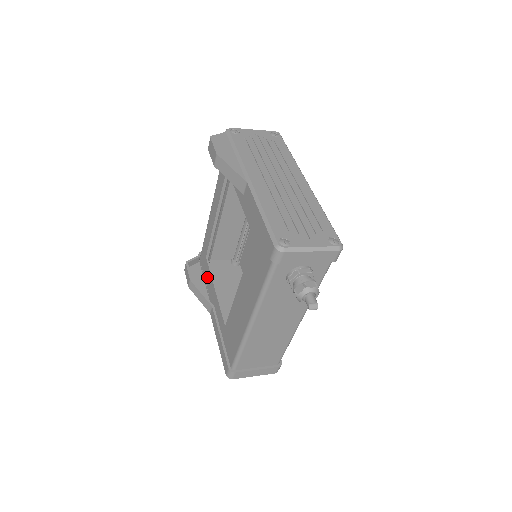
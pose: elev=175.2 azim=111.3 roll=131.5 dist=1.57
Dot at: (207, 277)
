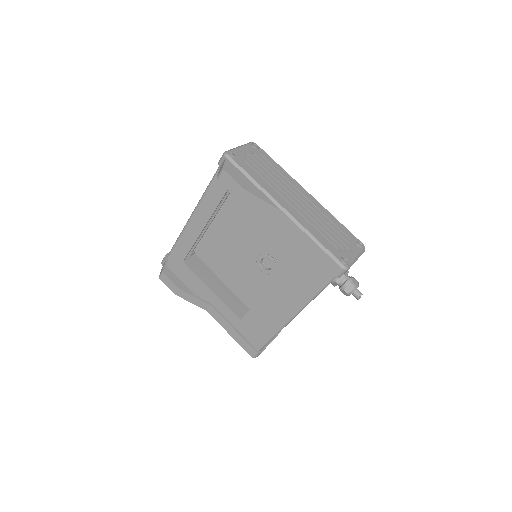
Dot at: (190, 280)
